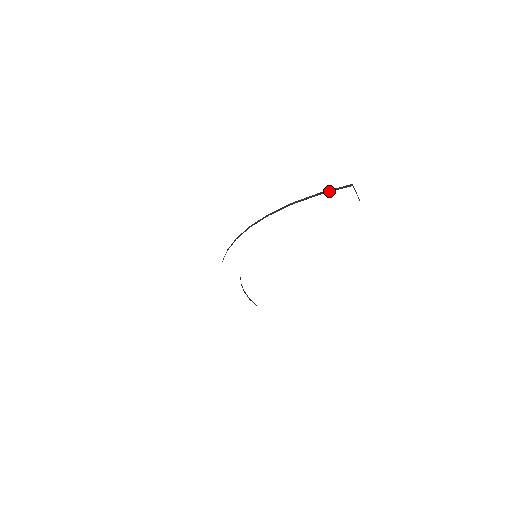
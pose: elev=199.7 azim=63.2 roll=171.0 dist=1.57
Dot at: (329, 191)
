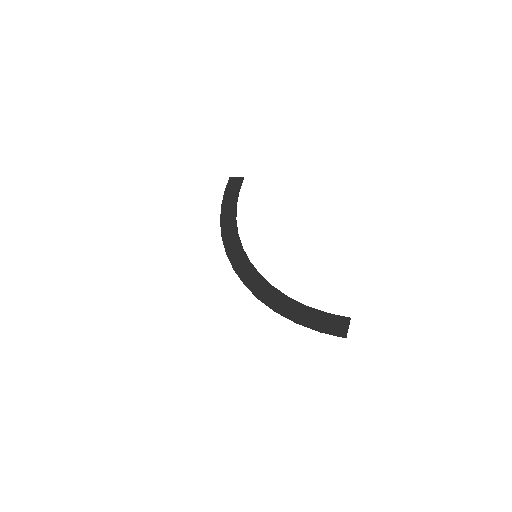
Dot at: occluded
